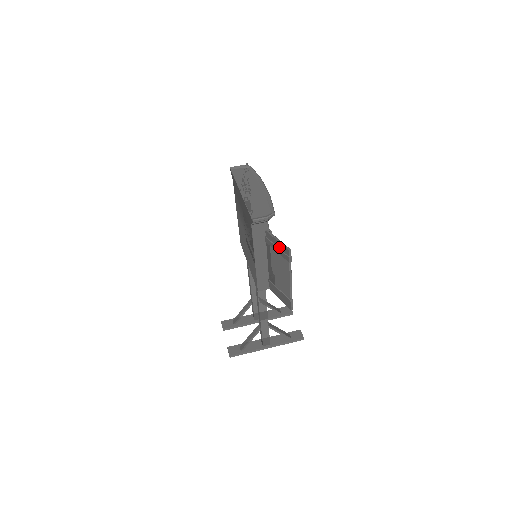
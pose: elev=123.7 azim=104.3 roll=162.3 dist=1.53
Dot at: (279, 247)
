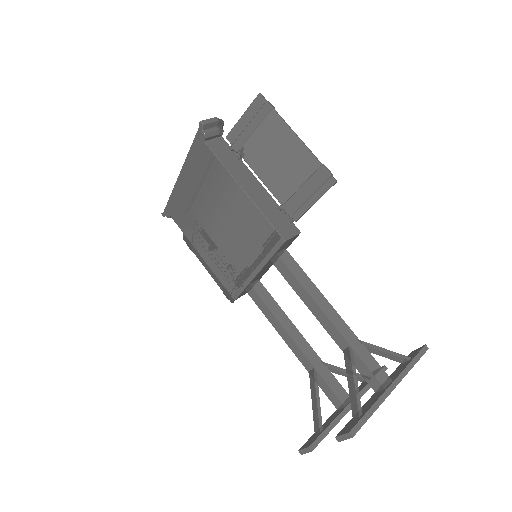
Dot at: (250, 118)
